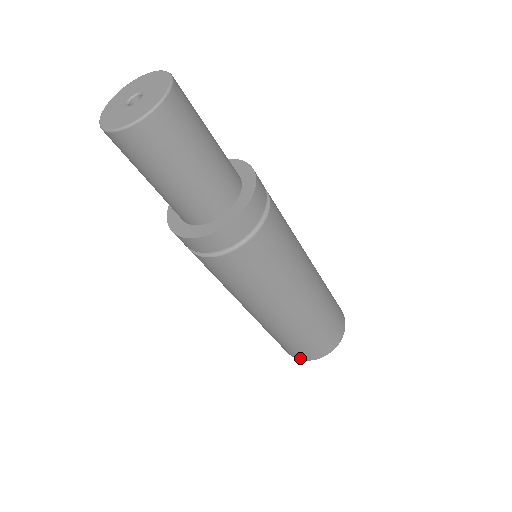
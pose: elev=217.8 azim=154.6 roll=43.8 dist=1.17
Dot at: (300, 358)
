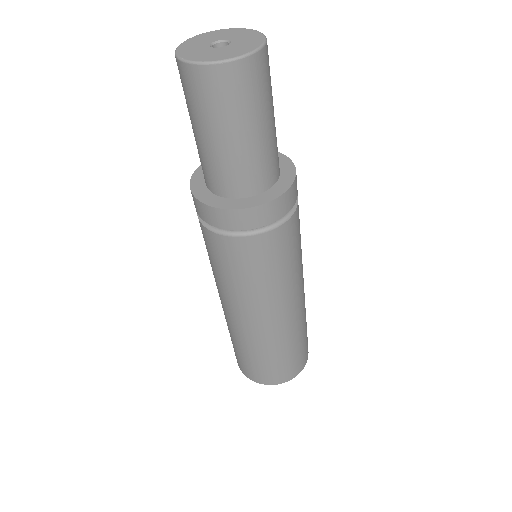
Dot at: (246, 373)
